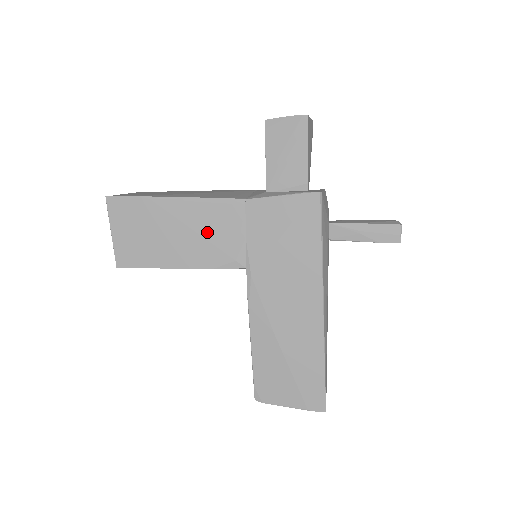
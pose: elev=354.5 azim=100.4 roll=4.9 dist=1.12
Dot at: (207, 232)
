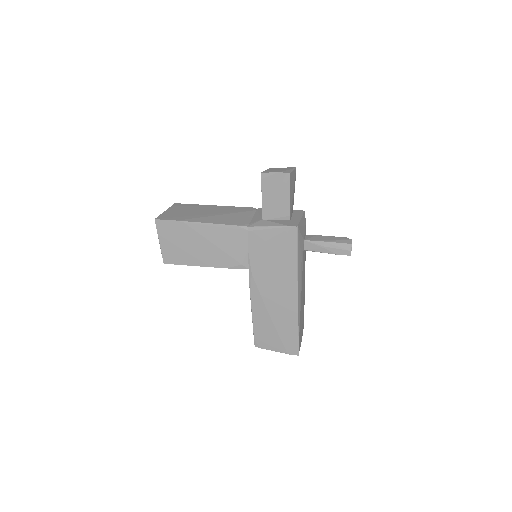
Dot at: (223, 246)
